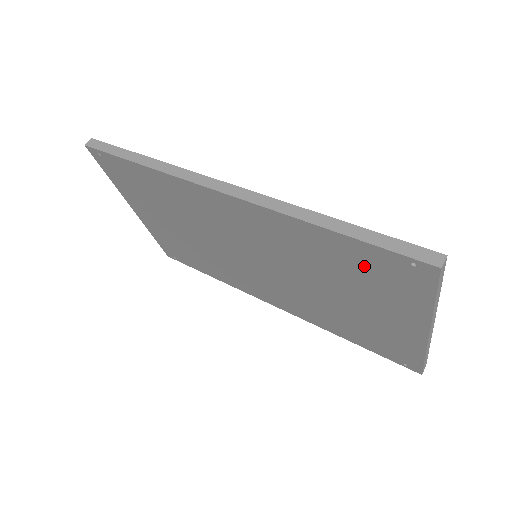
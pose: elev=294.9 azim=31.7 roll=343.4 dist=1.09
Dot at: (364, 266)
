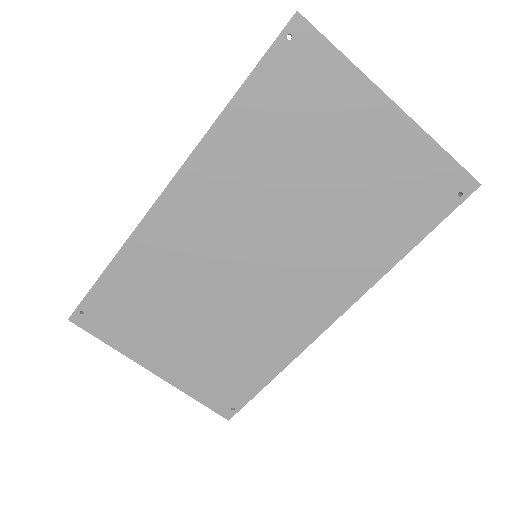
Dot at: (284, 100)
